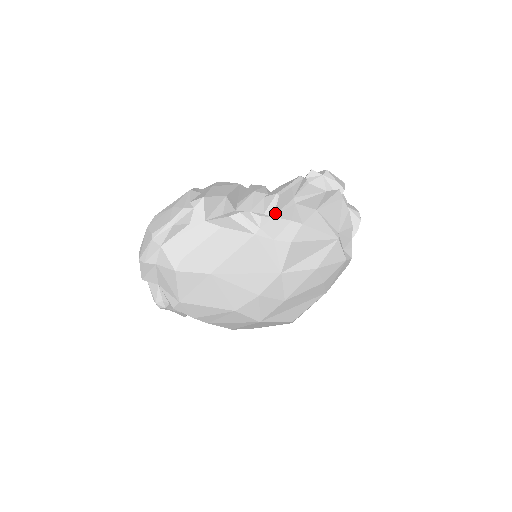
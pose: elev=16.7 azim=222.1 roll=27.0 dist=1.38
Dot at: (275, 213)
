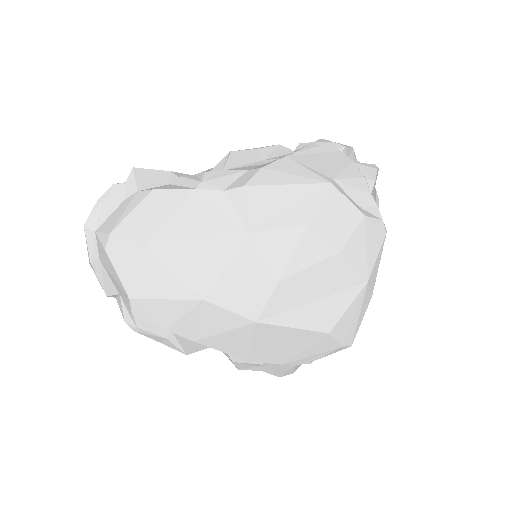
Dot at: (226, 168)
